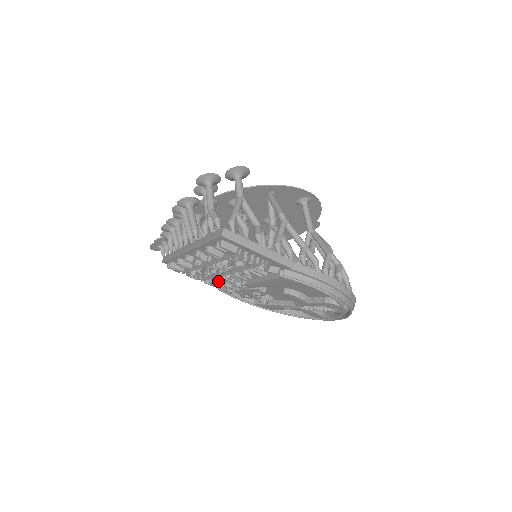
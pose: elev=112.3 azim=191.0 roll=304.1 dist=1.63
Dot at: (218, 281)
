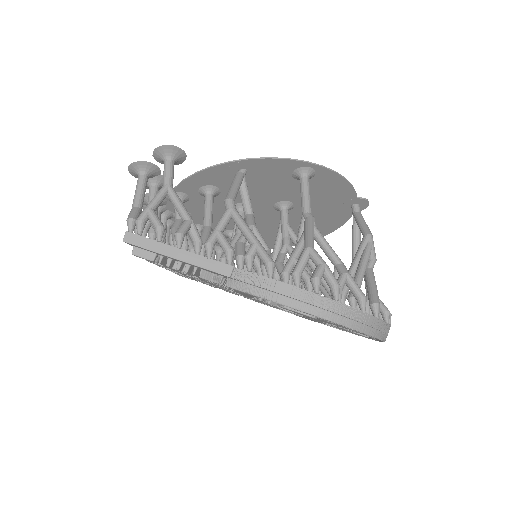
Dot at: occluded
